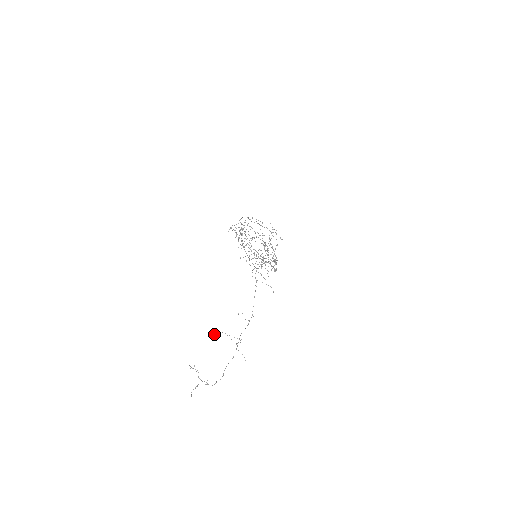
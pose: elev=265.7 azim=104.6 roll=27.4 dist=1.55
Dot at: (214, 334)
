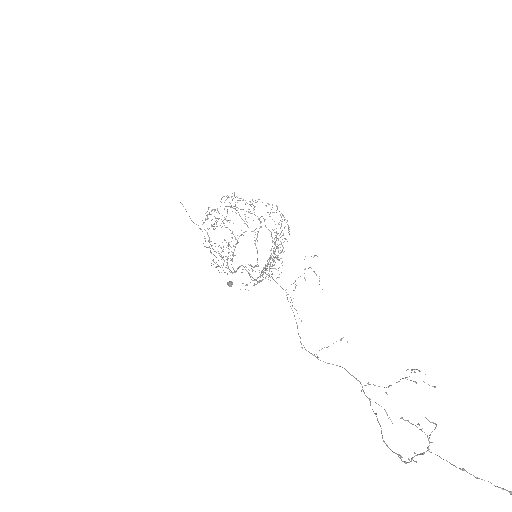
Dot at: (414, 369)
